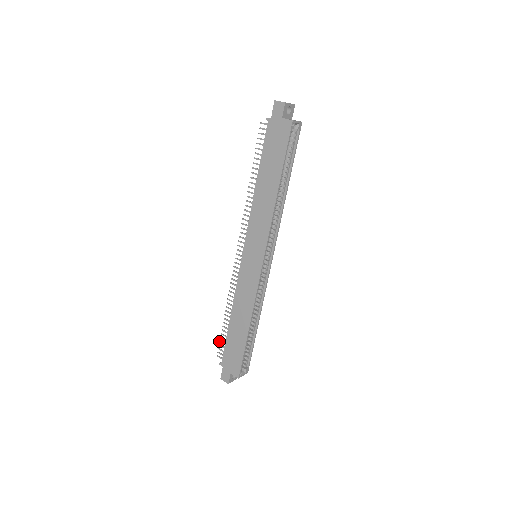
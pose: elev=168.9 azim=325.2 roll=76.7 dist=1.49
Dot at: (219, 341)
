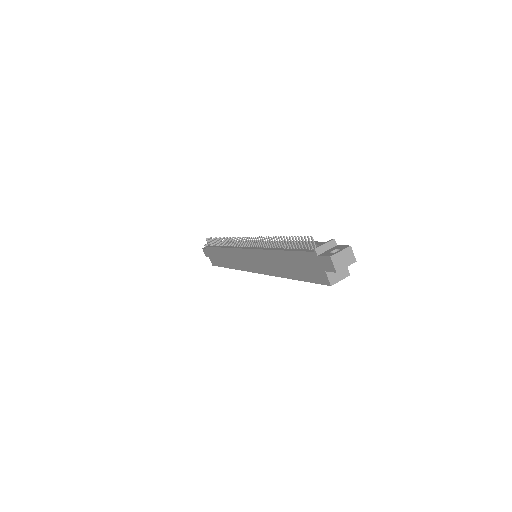
Dot at: (210, 238)
